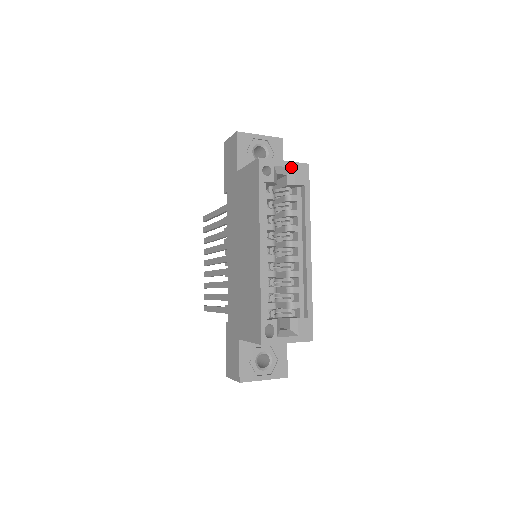
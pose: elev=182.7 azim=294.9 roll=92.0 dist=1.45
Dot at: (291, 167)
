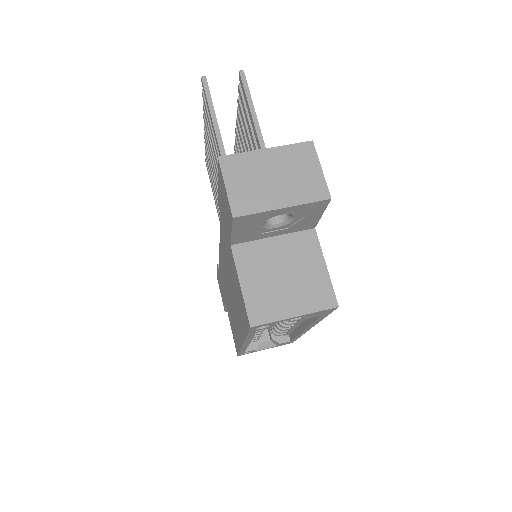
Dot at: occluded
